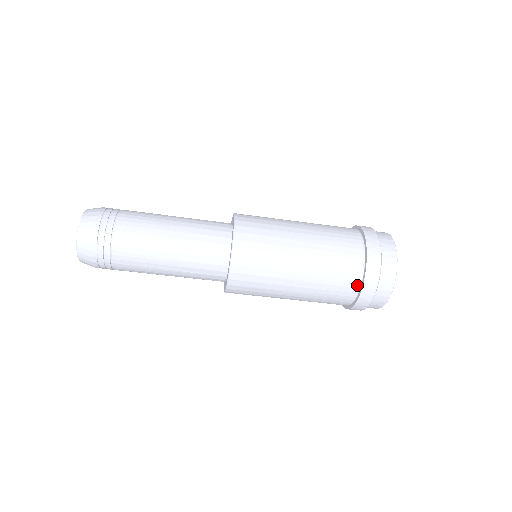
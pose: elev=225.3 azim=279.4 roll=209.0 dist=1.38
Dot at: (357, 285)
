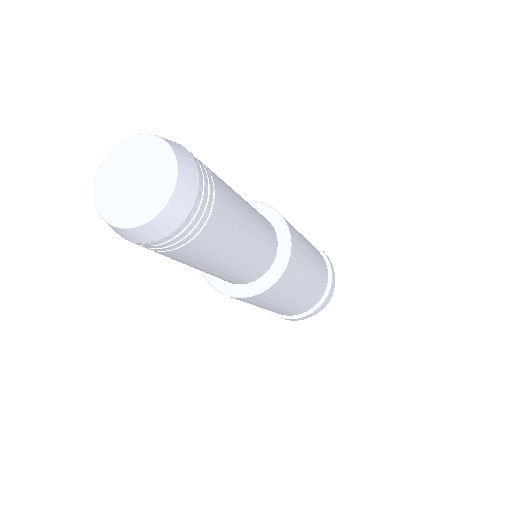
Dot at: (306, 311)
